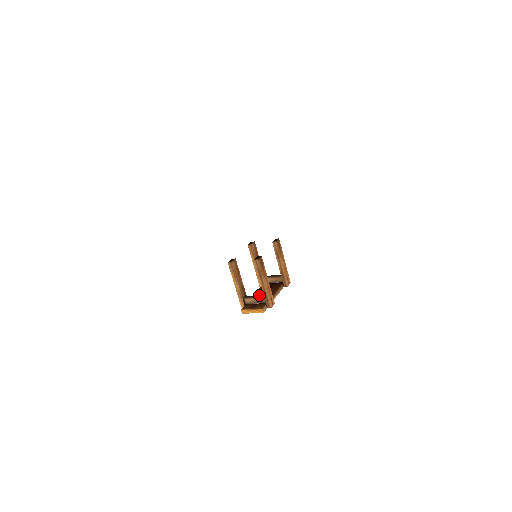
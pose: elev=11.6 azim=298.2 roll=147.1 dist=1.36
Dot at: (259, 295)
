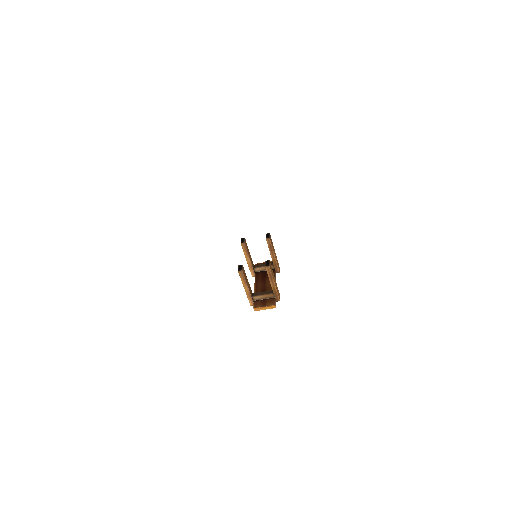
Dot at: (266, 291)
